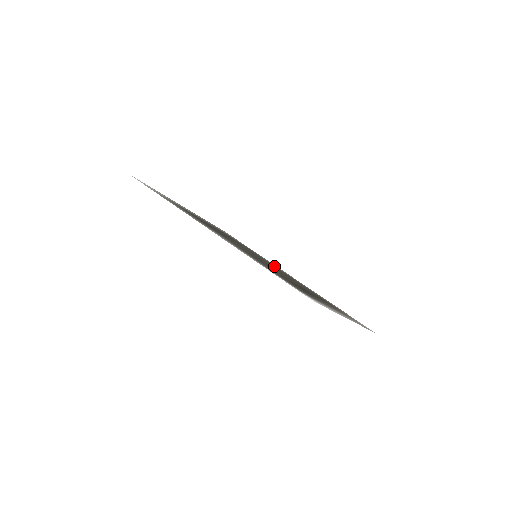
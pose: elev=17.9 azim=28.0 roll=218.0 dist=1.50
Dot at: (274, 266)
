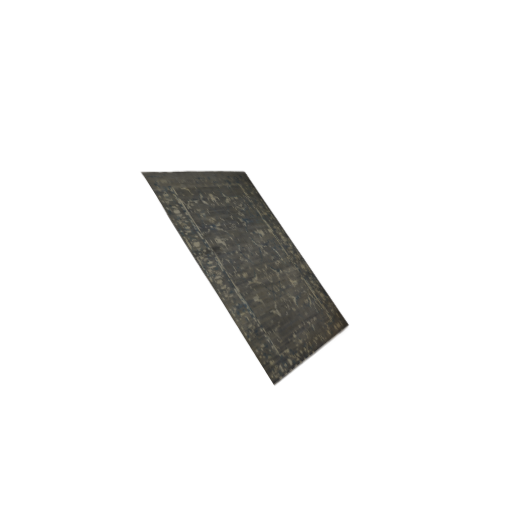
Dot at: (277, 247)
